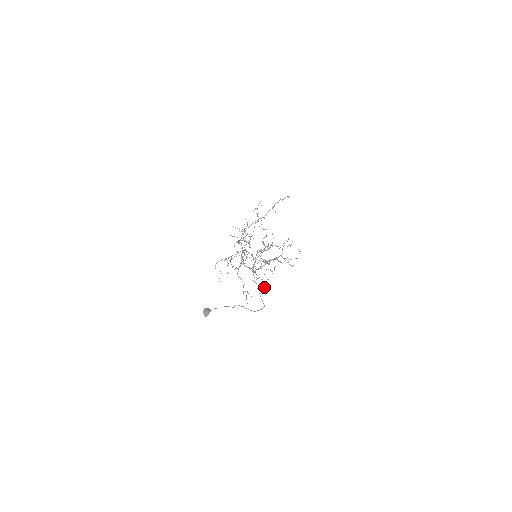
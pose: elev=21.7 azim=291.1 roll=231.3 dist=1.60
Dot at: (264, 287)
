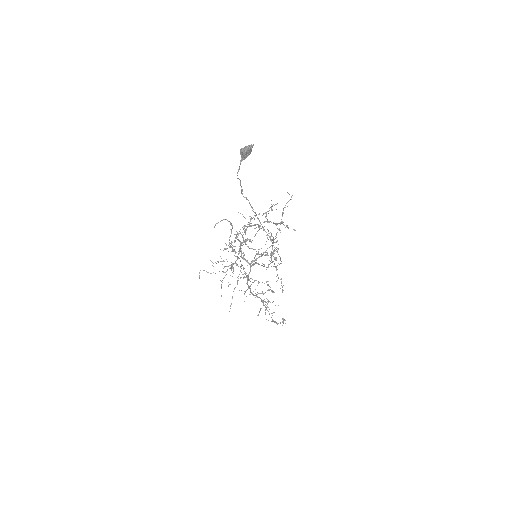
Dot at: (276, 258)
